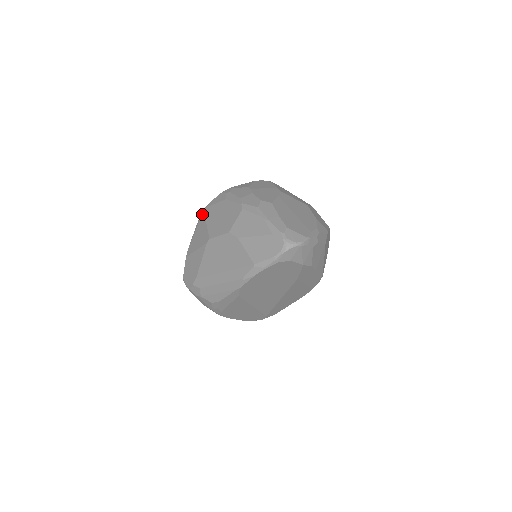
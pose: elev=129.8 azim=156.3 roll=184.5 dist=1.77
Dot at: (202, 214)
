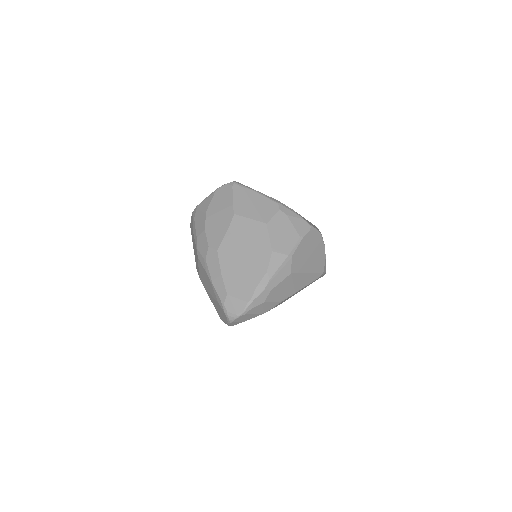
Dot at: occluded
